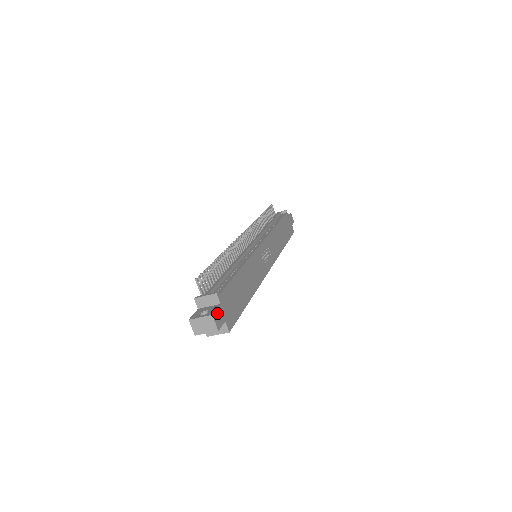
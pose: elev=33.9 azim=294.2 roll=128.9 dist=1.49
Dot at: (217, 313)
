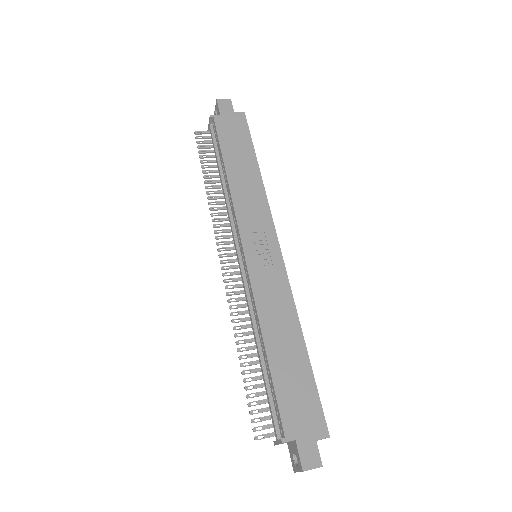
Dot at: (303, 456)
